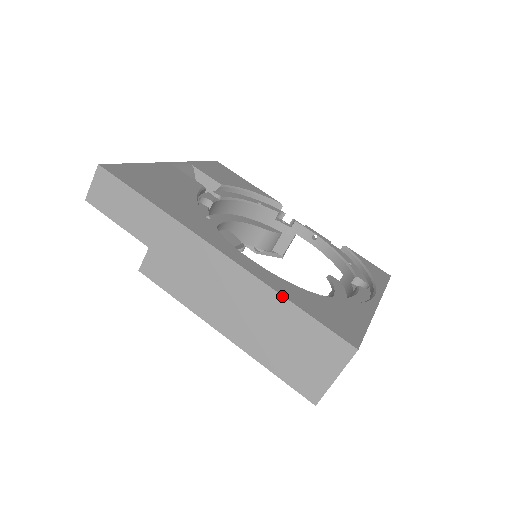
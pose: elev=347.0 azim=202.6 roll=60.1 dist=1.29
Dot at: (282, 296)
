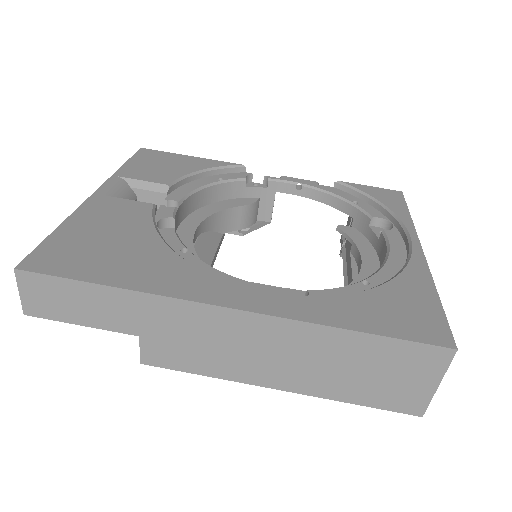
Dot at: (338, 329)
